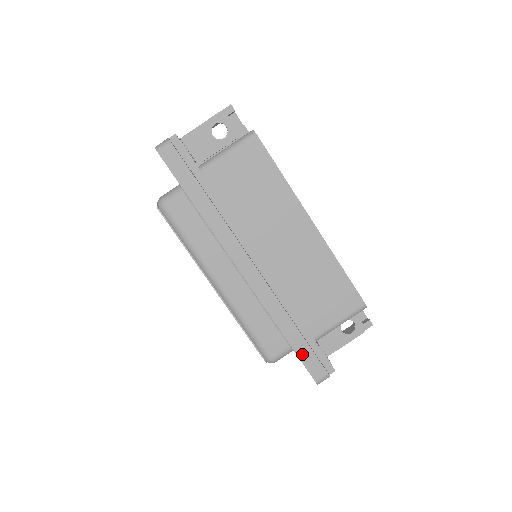
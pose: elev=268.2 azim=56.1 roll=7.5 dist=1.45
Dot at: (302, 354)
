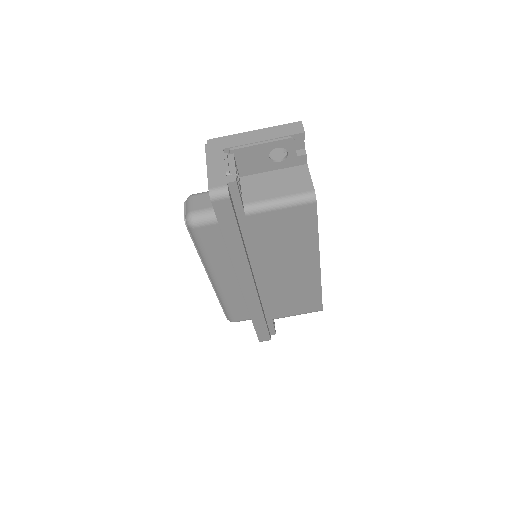
Dot at: (259, 330)
